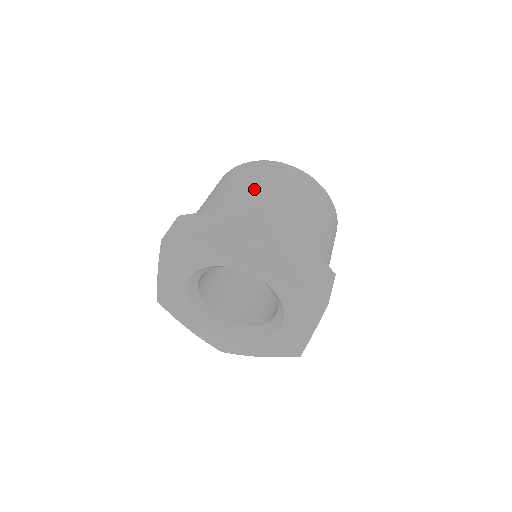
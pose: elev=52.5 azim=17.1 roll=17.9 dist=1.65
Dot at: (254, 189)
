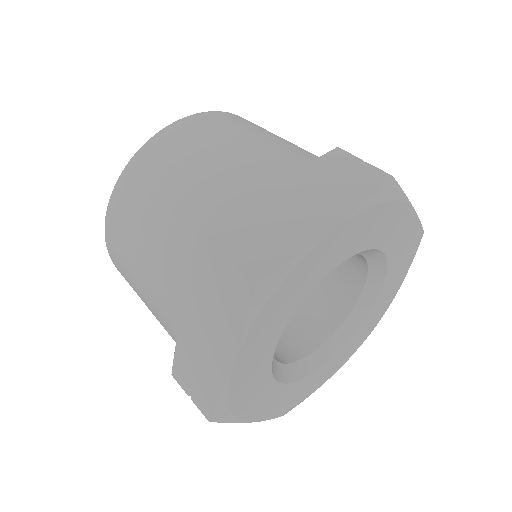
Dot at: (251, 147)
